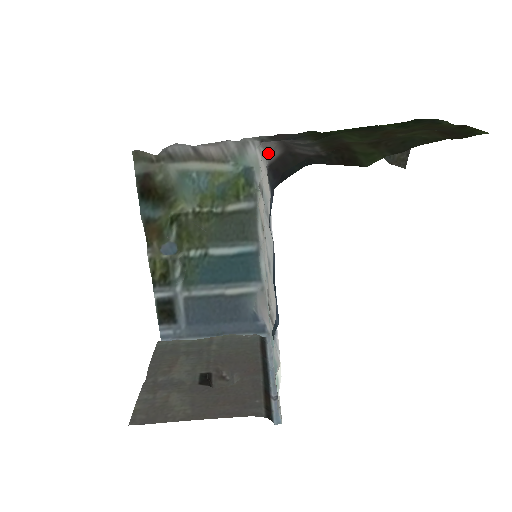
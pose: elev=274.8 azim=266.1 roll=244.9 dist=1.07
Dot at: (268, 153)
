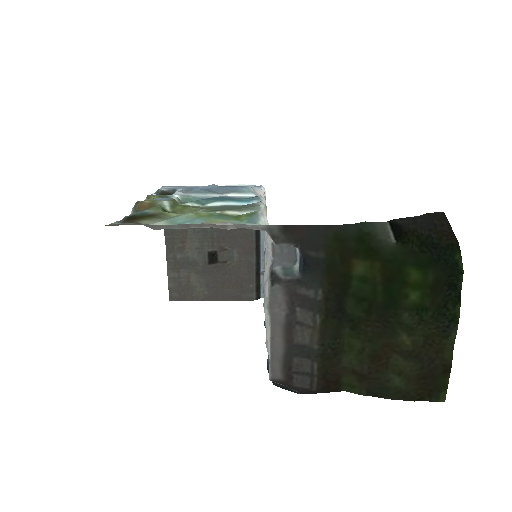
Dot at: (273, 352)
